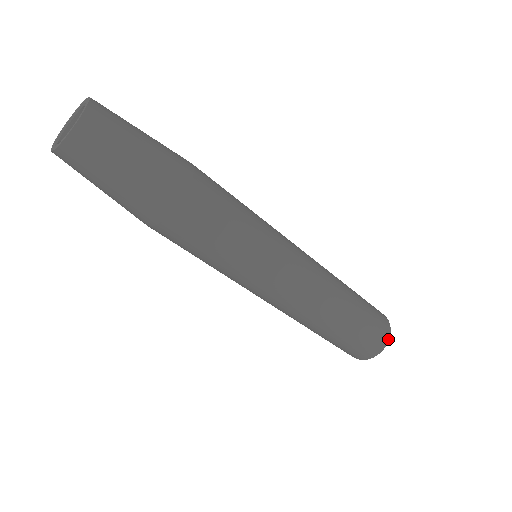
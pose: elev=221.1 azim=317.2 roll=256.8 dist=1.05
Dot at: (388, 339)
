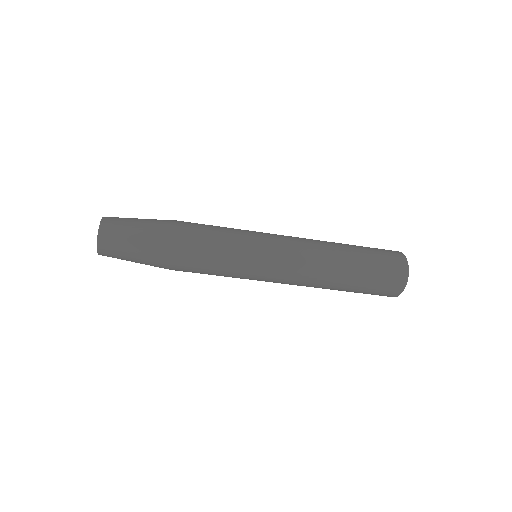
Dot at: (402, 290)
